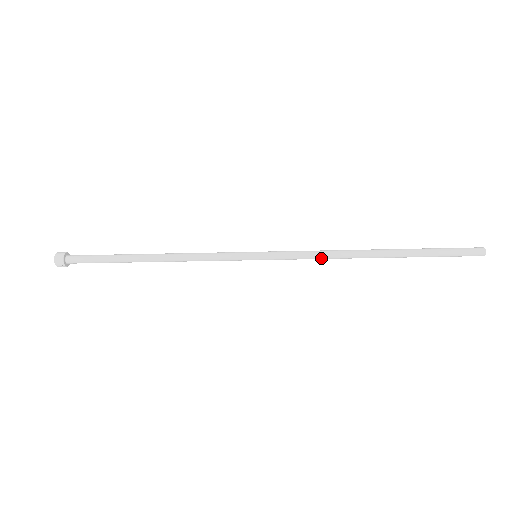
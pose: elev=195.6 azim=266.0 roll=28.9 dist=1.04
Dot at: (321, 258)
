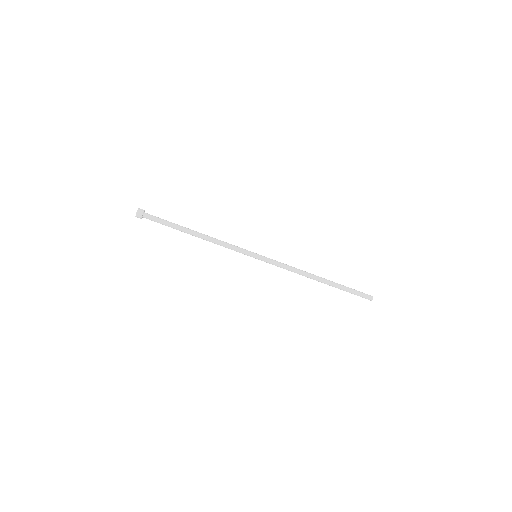
Dot at: (292, 267)
